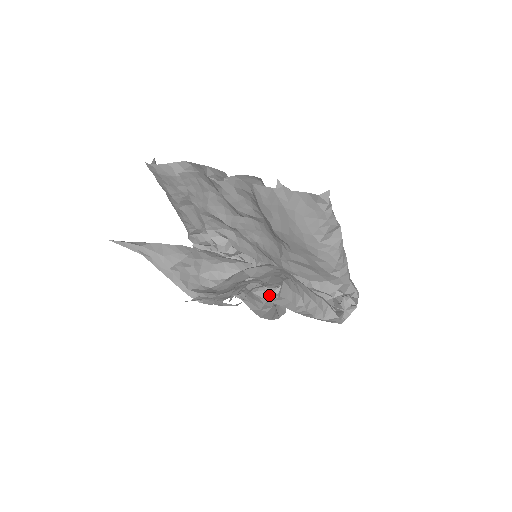
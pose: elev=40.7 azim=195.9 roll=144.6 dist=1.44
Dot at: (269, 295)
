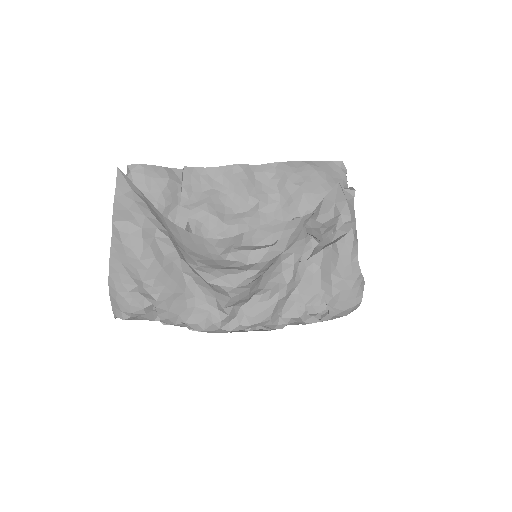
Dot at: (347, 194)
